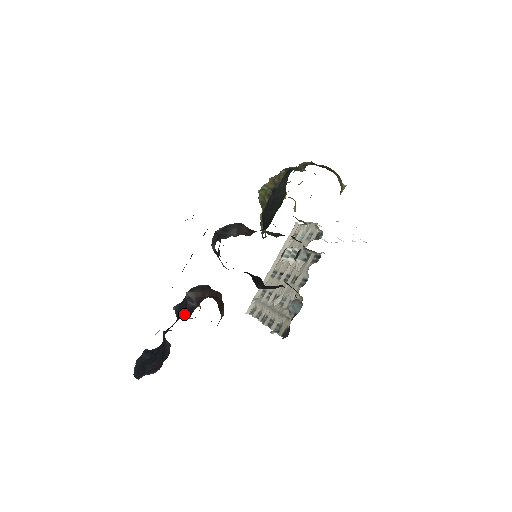
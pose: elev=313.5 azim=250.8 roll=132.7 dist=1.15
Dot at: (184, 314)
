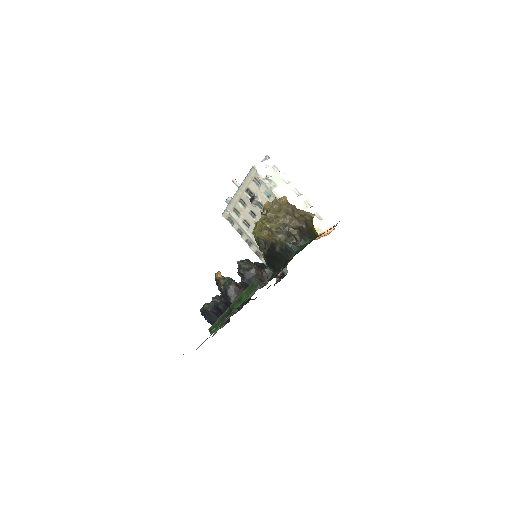
Dot at: occluded
